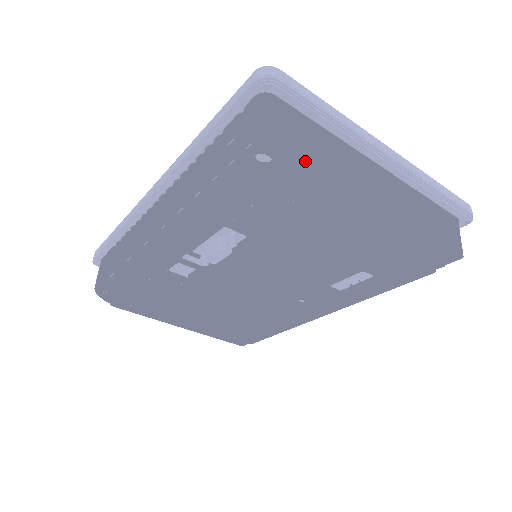
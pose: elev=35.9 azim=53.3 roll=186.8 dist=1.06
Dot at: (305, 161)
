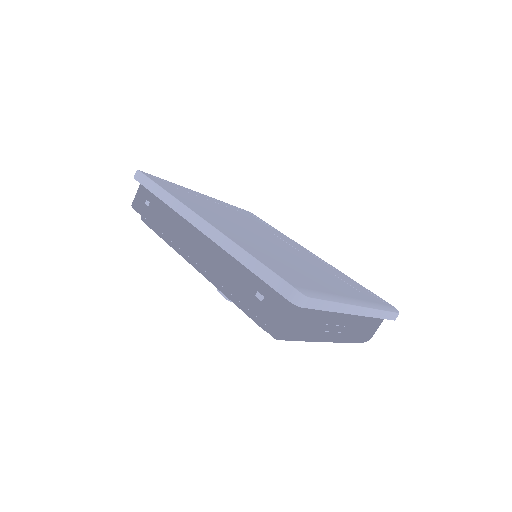
Dot at: (295, 336)
